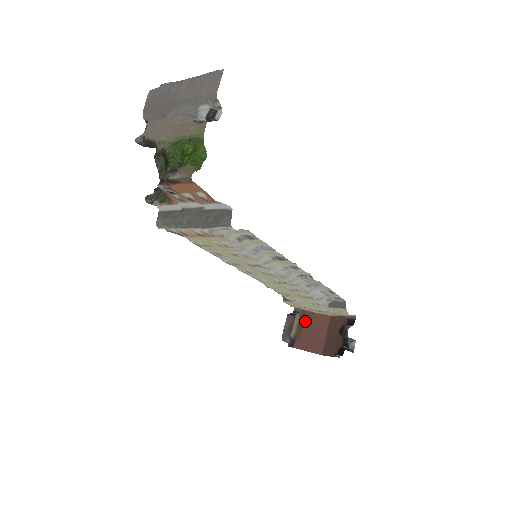
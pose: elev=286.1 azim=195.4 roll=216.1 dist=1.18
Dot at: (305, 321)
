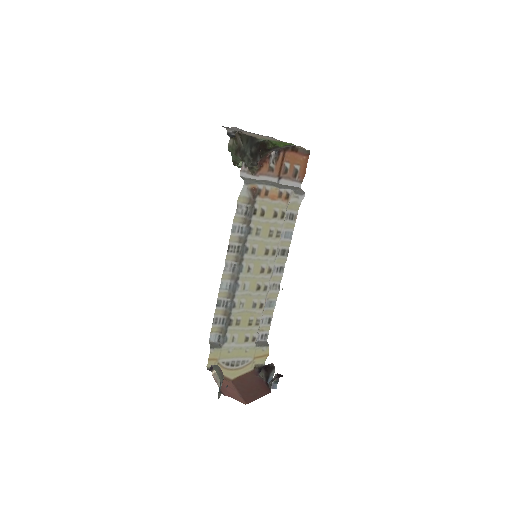
Dot at: occluded
